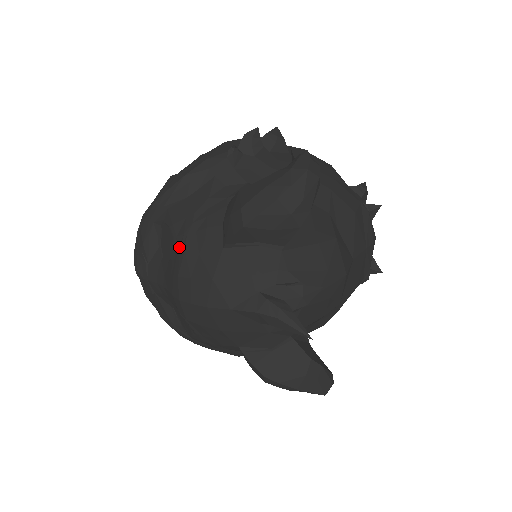
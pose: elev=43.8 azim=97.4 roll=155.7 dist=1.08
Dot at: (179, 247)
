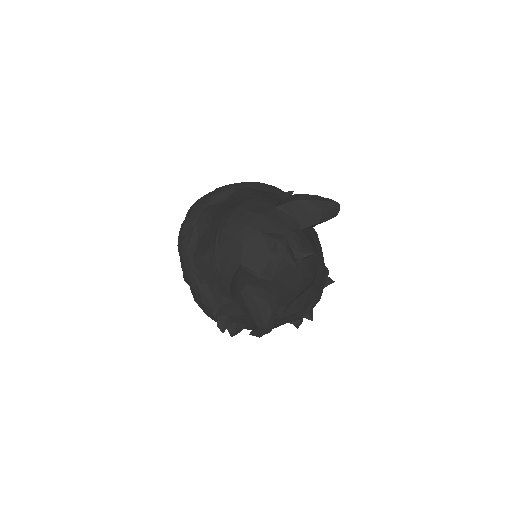
Dot at: (246, 198)
